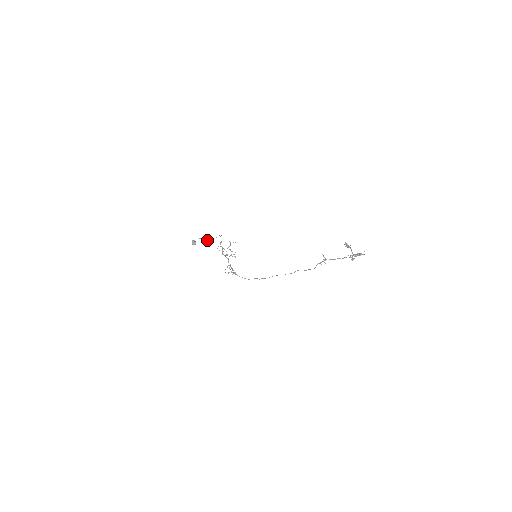
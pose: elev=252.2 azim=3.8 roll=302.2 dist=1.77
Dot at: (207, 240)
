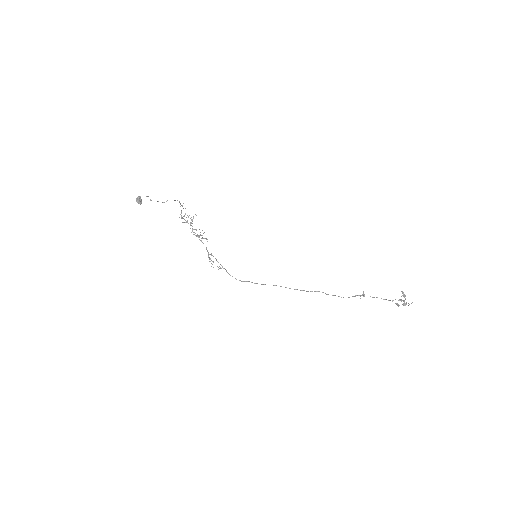
Dot at: occluded
